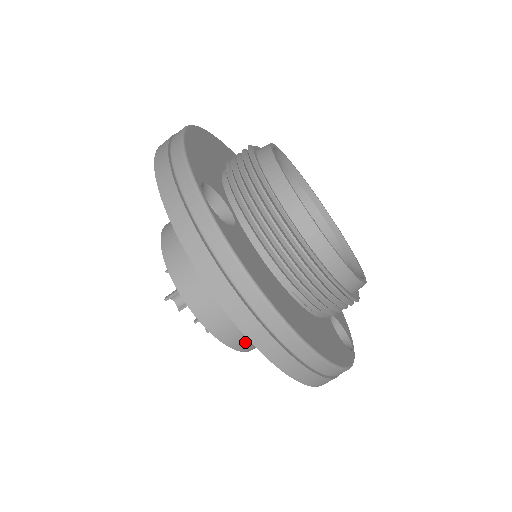
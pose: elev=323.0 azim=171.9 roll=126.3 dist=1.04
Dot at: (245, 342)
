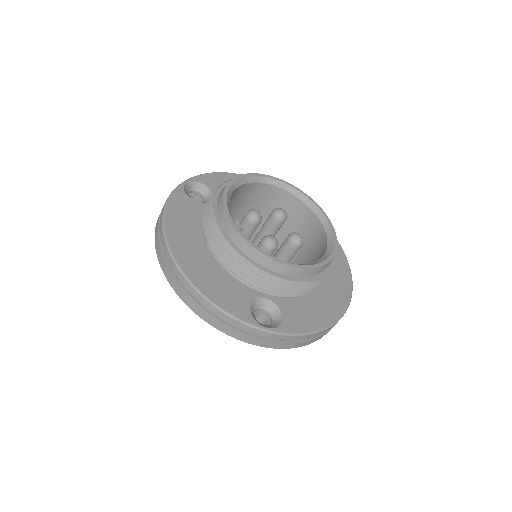
Dot at: occluded
